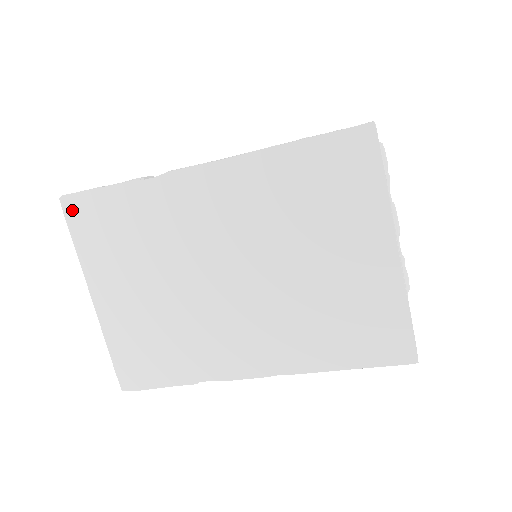
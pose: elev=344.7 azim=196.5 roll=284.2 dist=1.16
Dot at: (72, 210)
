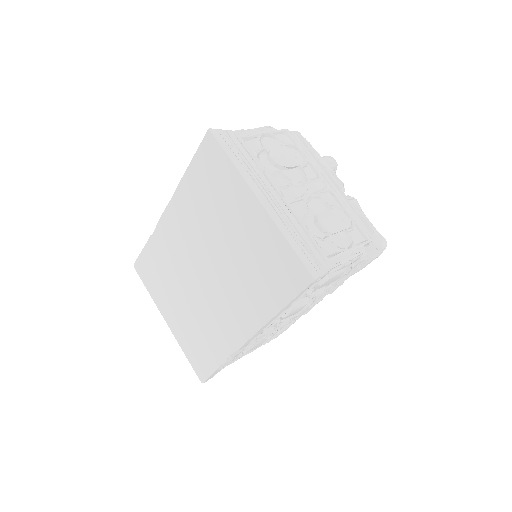
Dot at: (140, 270)
